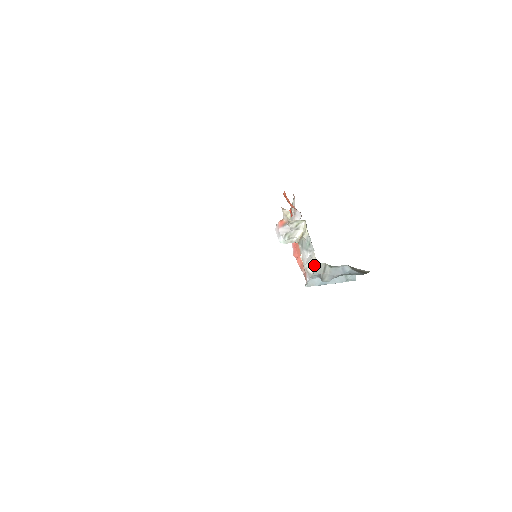
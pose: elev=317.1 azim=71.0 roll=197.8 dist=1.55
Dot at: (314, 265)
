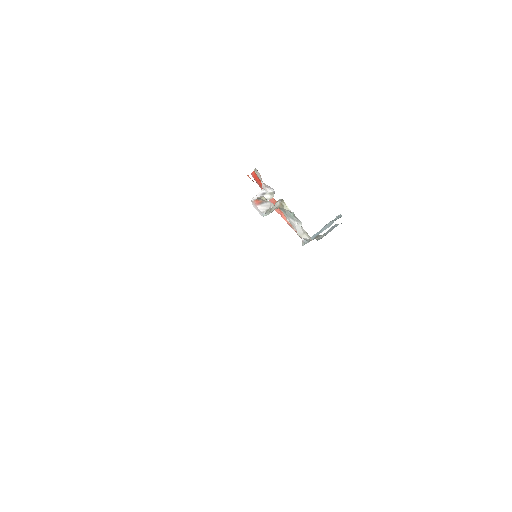
Dot at: (308, 237)
